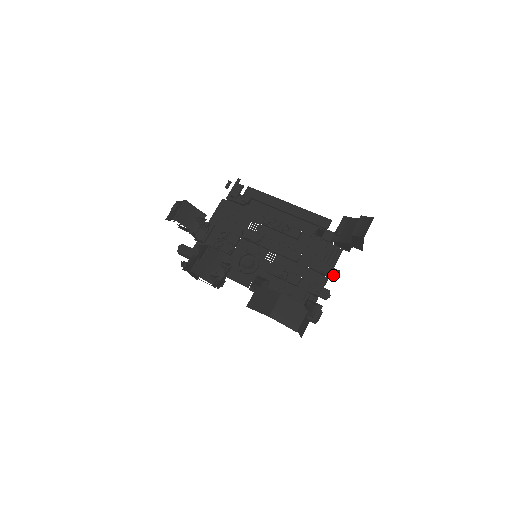
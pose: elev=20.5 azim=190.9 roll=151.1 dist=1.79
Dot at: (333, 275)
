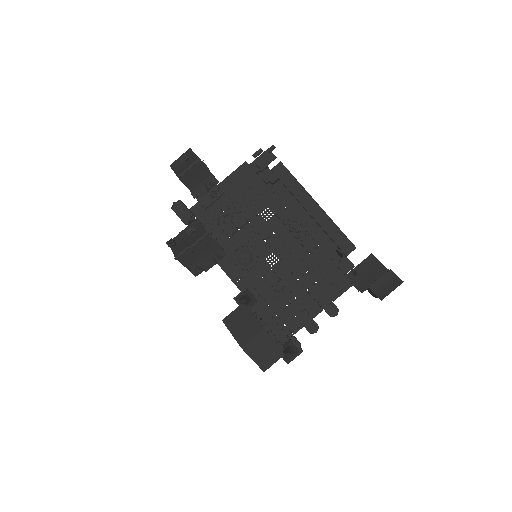
Dot at: (330, 311)
